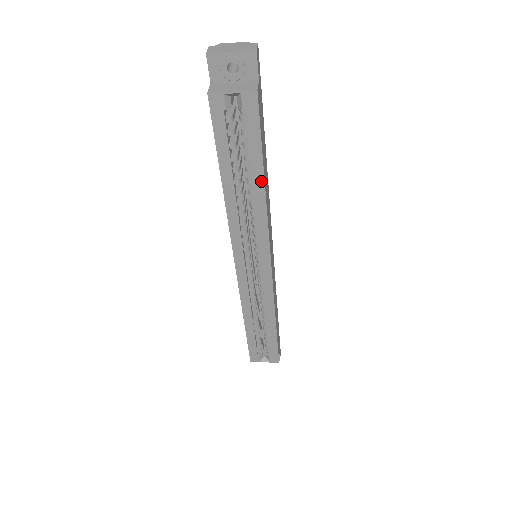
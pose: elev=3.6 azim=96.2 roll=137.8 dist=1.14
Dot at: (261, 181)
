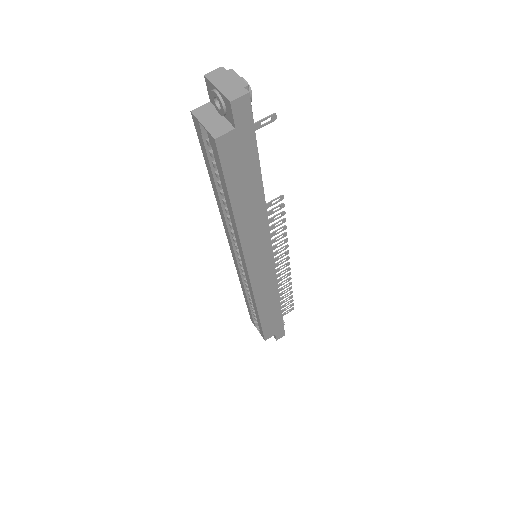
Dot at: (231, 209)
